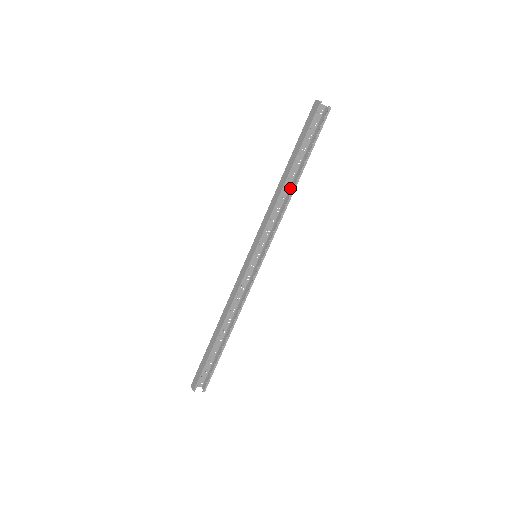
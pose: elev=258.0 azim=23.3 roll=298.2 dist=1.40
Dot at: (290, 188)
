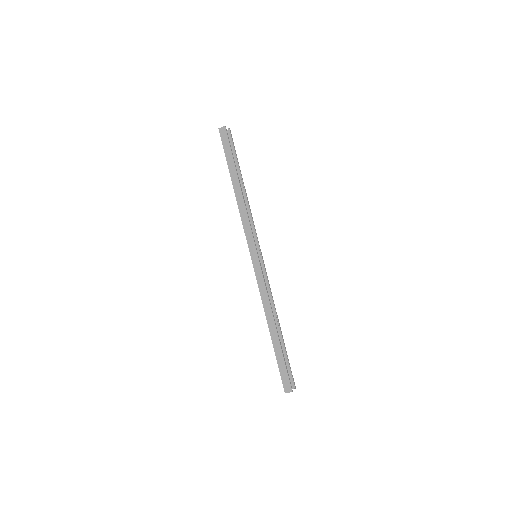
Dot at: occluded
